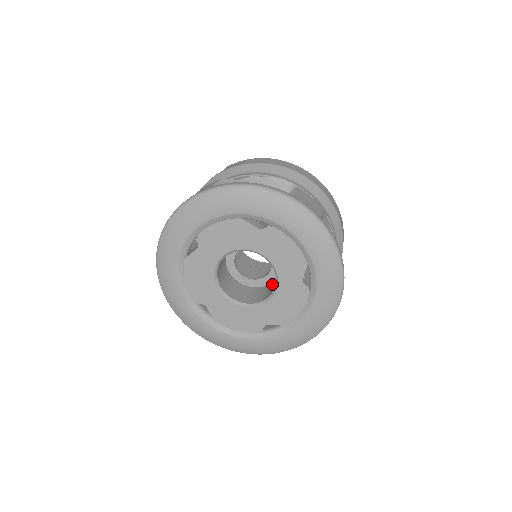
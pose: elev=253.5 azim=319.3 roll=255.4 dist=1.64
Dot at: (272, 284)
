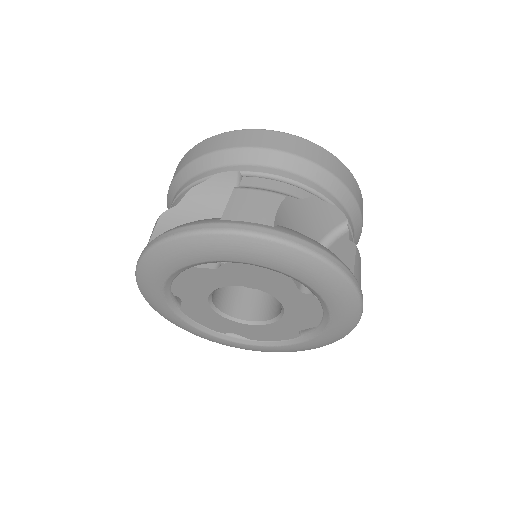
Dot at: occluded
